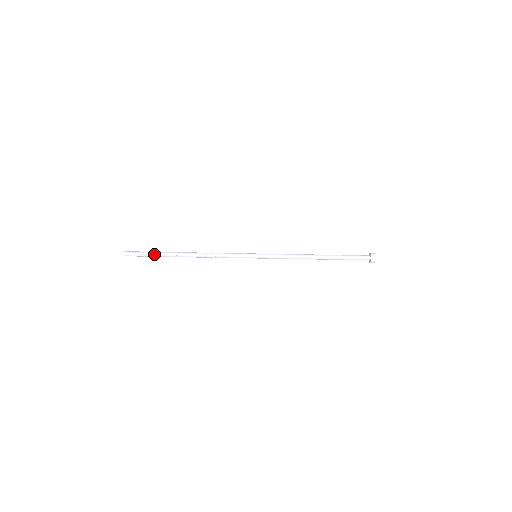
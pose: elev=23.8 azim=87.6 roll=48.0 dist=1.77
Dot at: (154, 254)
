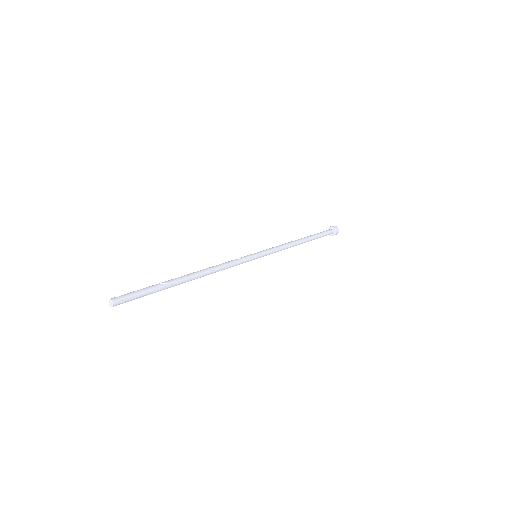
Dot at: occluded
